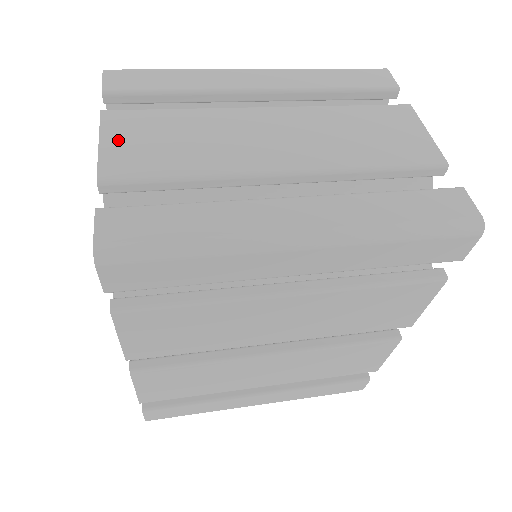
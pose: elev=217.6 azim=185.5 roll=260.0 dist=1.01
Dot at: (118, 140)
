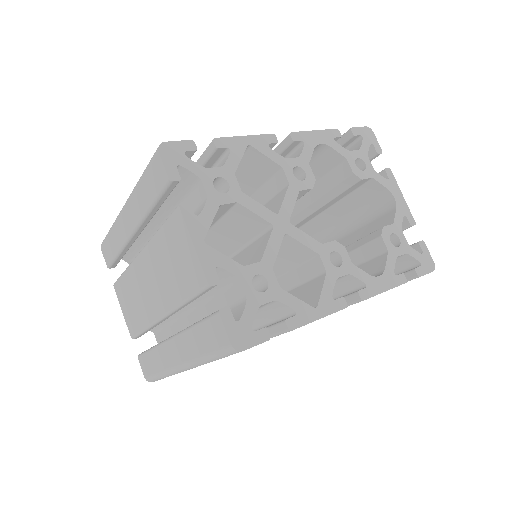
Dot at: (124, 308)
